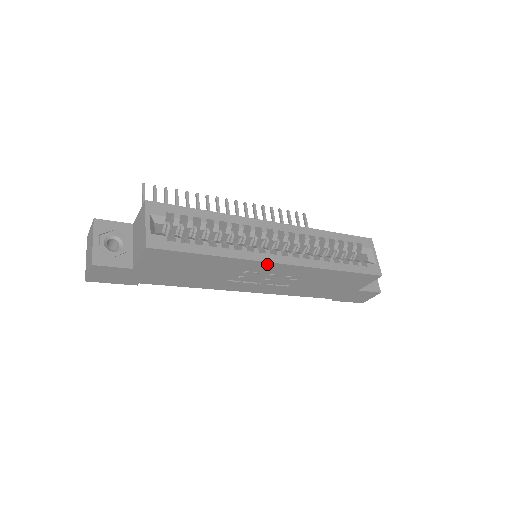
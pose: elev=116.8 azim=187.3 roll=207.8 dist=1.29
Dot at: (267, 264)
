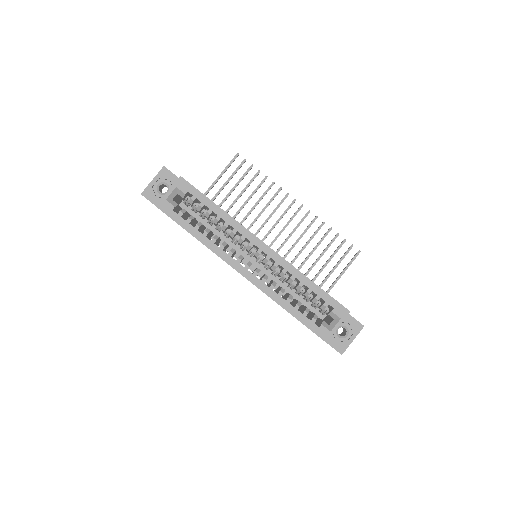
Dot at: (233, 268)
